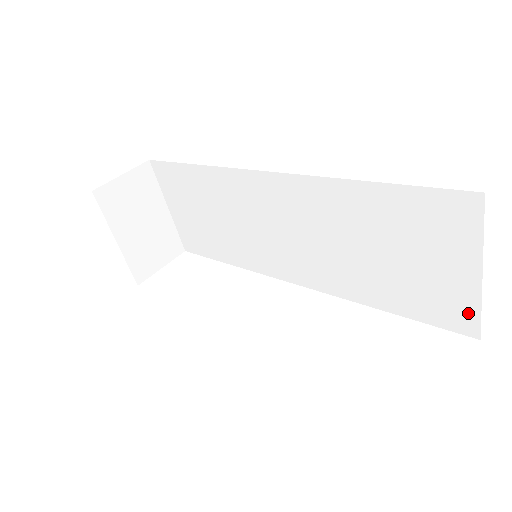
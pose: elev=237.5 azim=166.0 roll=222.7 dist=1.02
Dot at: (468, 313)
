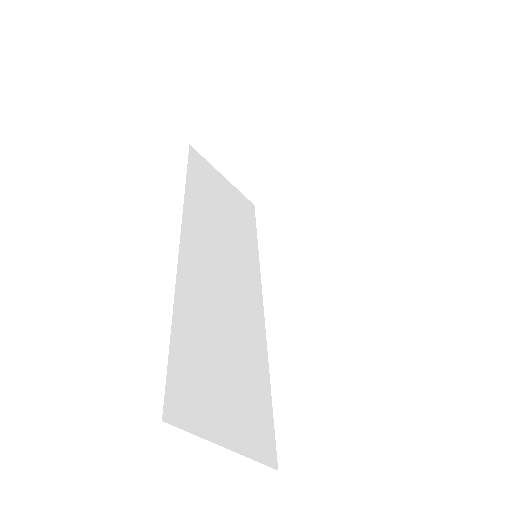
Dot at: occluded
